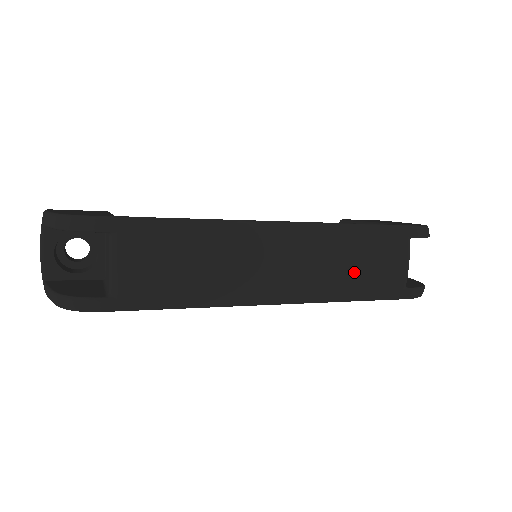
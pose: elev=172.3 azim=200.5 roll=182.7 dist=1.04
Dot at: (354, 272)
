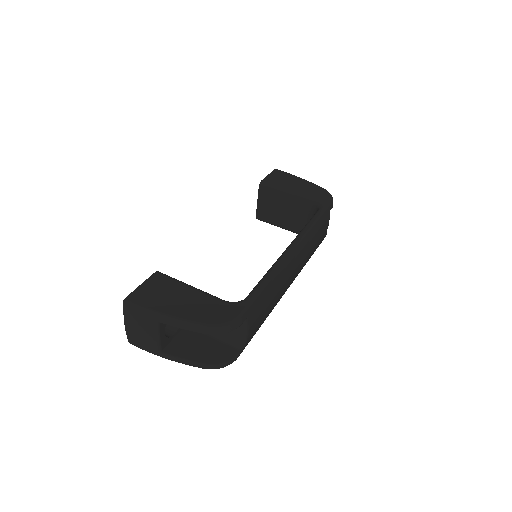
Dot at: (314, 248)
